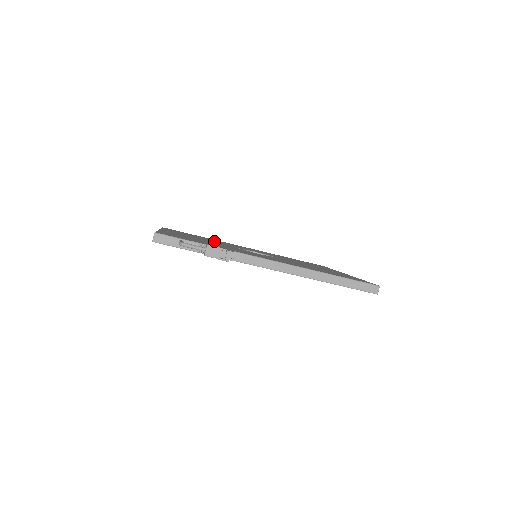
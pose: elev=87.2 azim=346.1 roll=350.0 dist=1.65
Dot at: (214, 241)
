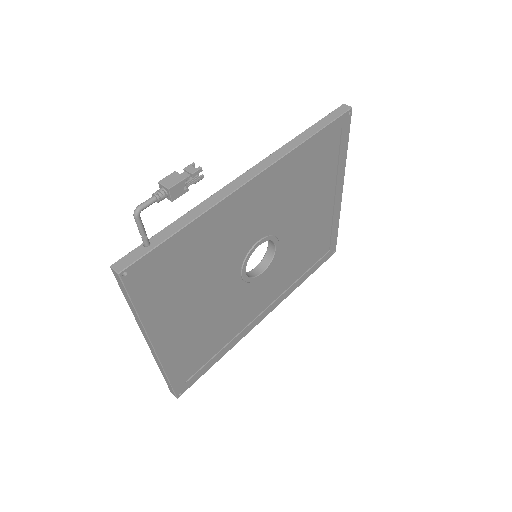
Dot at: occluded
